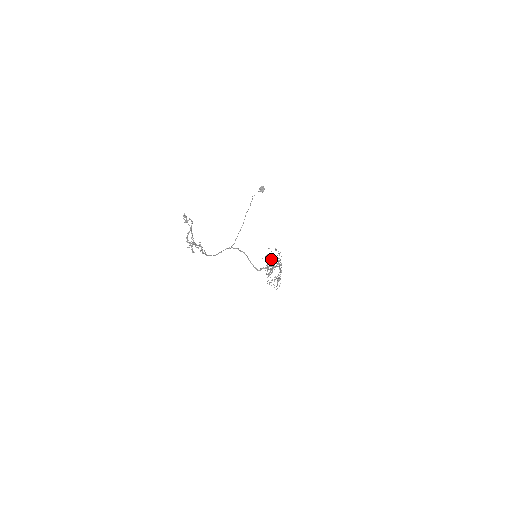
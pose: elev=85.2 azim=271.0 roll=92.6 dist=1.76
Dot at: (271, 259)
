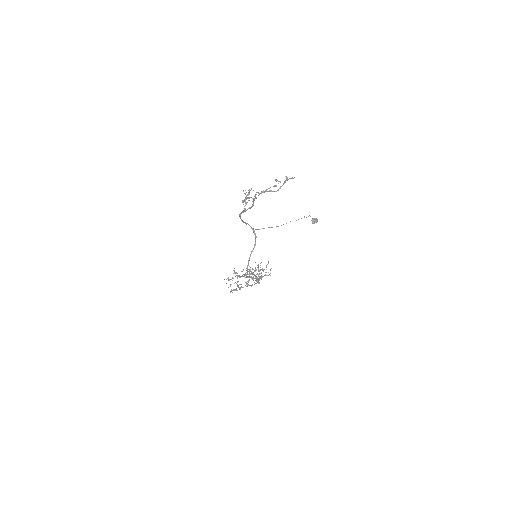
Dot at: occluded
